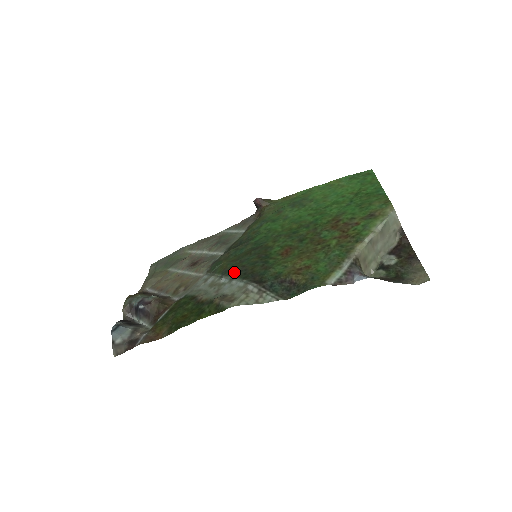
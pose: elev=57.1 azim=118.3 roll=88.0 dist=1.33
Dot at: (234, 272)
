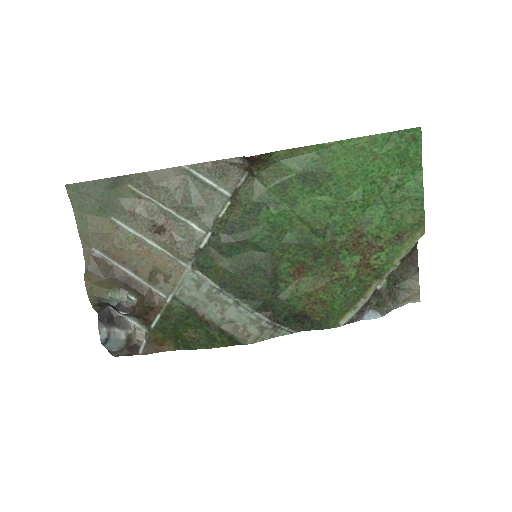
Dot at: (238, 292)
